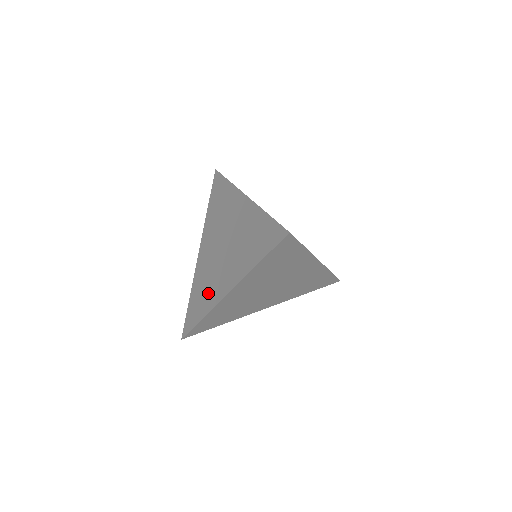
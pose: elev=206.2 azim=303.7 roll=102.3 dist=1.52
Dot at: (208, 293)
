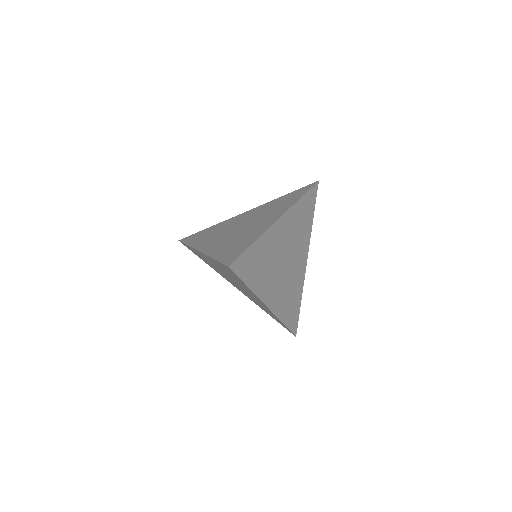
Dot at: (248, 236)
